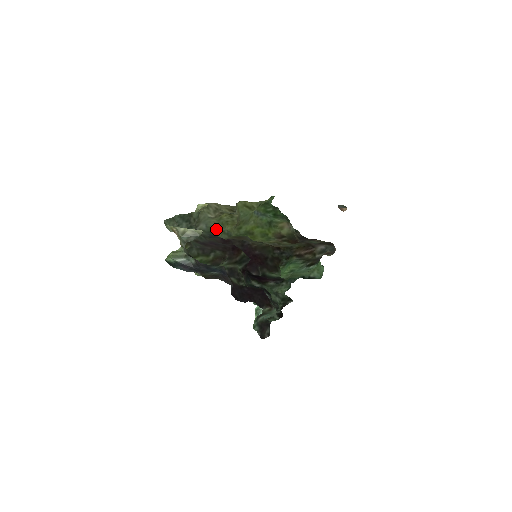
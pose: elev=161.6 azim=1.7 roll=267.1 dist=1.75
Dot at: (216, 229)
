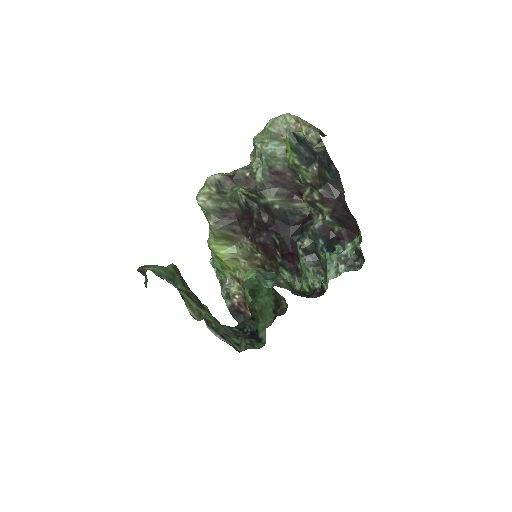
Dot at: (207, 219)
